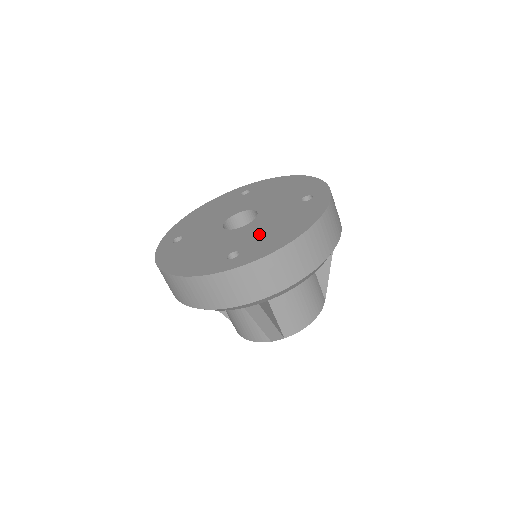
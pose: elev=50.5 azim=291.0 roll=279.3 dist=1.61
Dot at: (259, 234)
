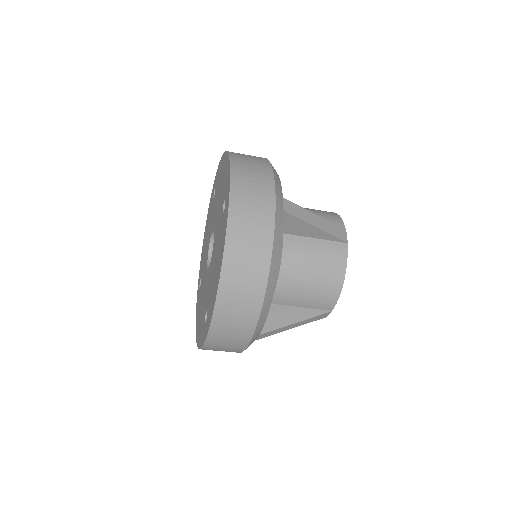
Dot at: (211, 281)
